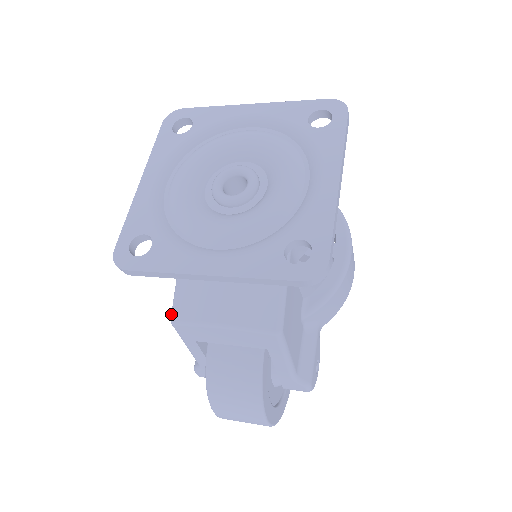
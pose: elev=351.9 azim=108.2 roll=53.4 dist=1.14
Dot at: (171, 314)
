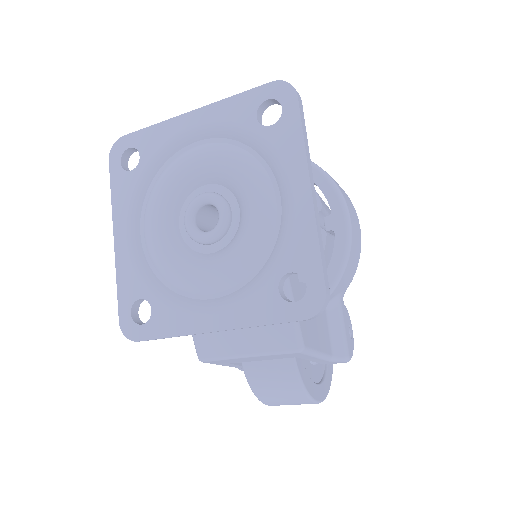
Dot at: occluded
